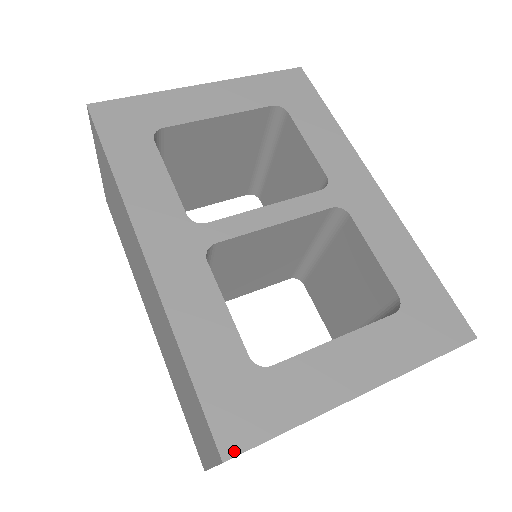
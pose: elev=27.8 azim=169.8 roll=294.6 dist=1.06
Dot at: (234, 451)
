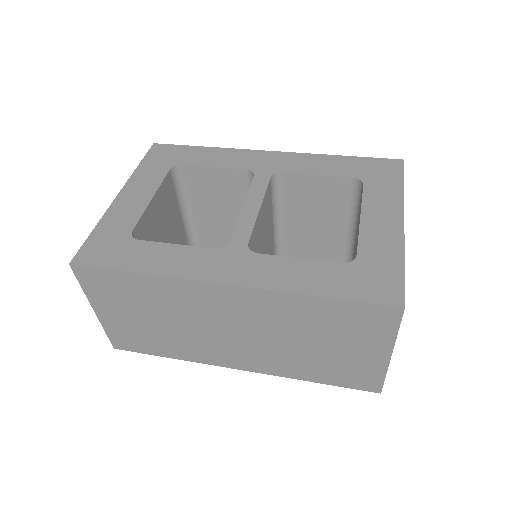
Dot at: (401, 299)
